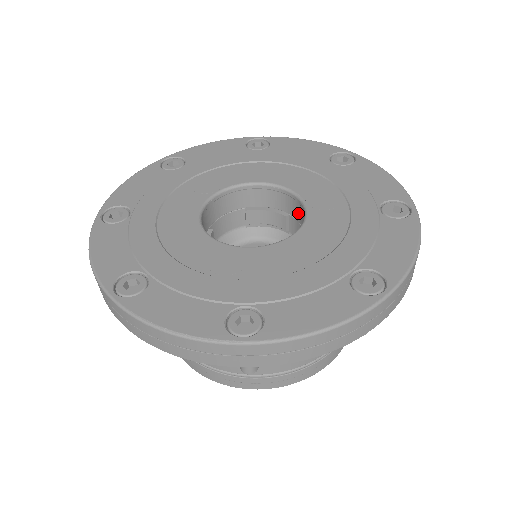
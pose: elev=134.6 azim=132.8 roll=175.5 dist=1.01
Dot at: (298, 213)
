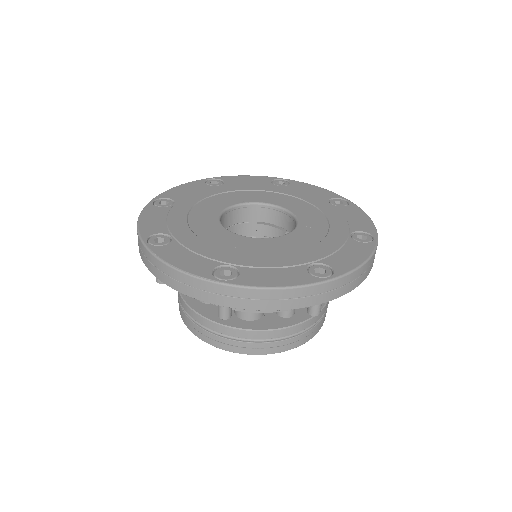
Dot at: occluded
